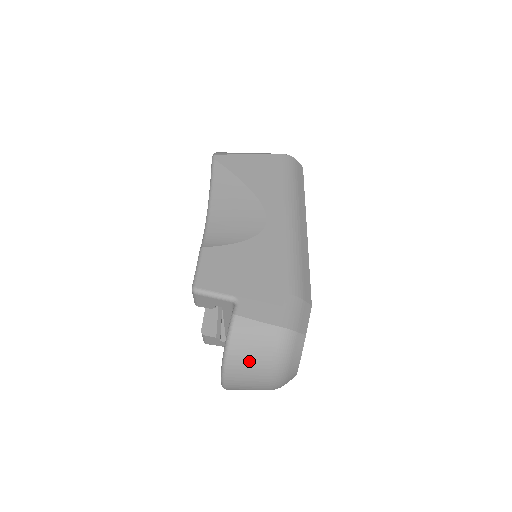
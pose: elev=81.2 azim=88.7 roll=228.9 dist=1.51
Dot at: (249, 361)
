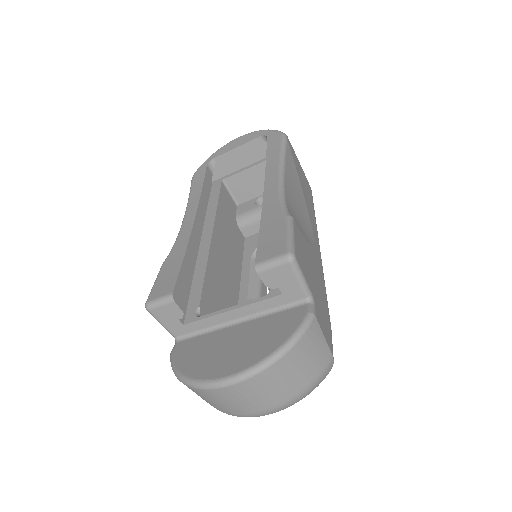
Dot at: (292, 374)
